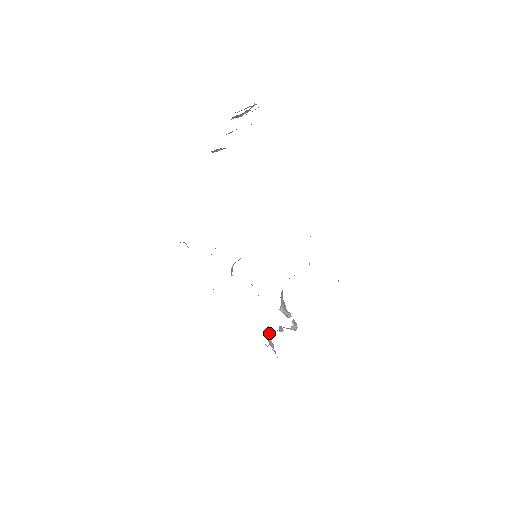
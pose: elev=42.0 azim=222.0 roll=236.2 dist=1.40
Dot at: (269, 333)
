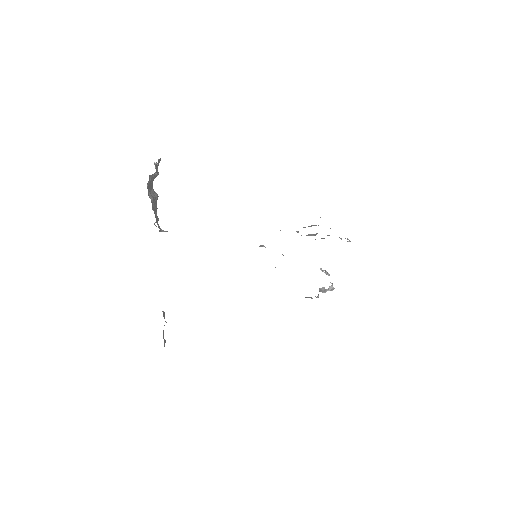
Dot at: occluded
